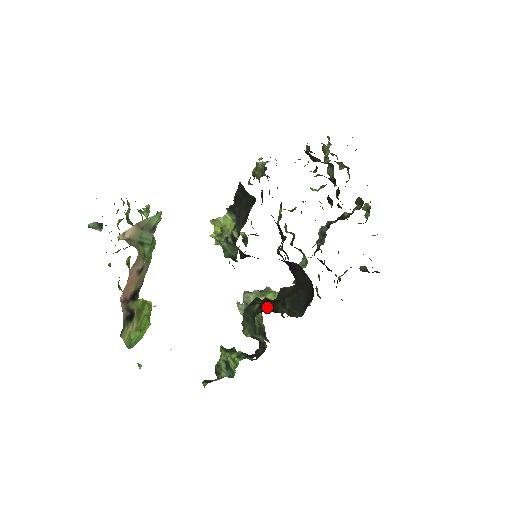
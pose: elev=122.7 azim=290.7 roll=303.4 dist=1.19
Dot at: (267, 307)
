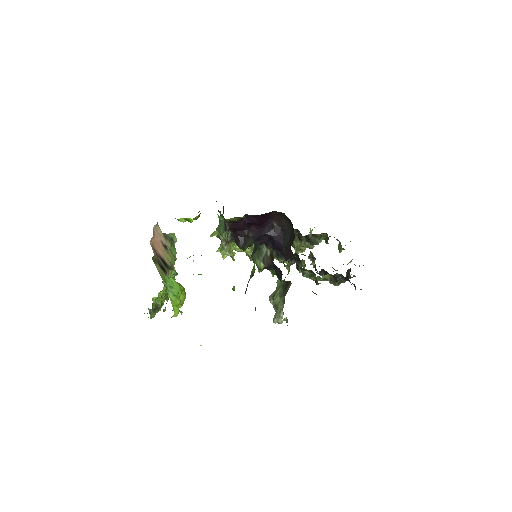
Dot at: occluded
